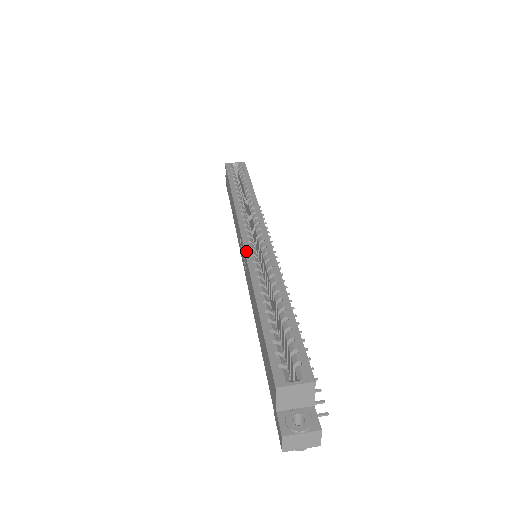
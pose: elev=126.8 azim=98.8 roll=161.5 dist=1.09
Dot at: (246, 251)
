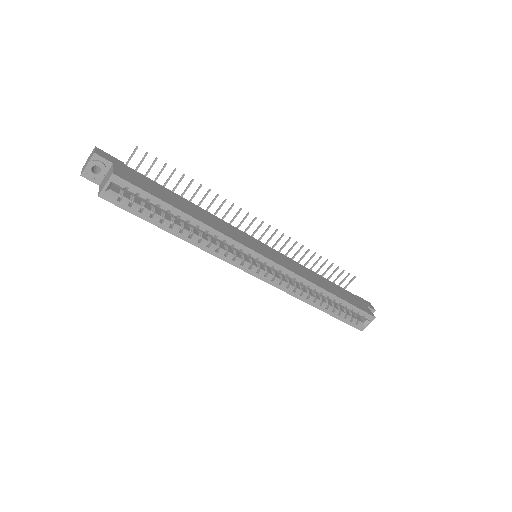
Dot at: (273, 285)
